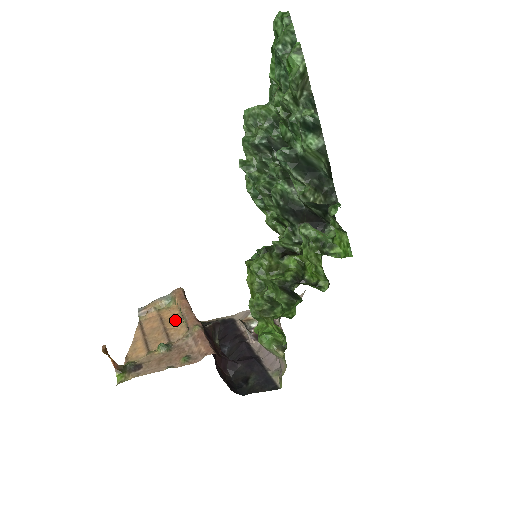
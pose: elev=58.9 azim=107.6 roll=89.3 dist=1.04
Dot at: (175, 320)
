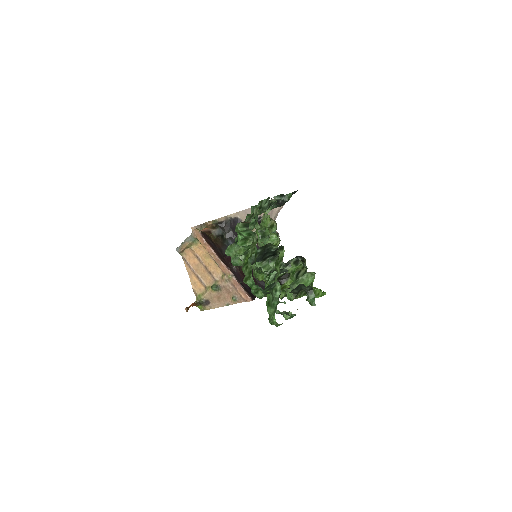
Dot at: (208, 260)
